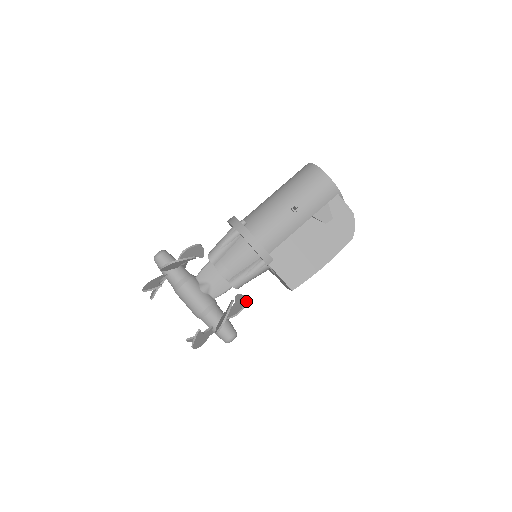
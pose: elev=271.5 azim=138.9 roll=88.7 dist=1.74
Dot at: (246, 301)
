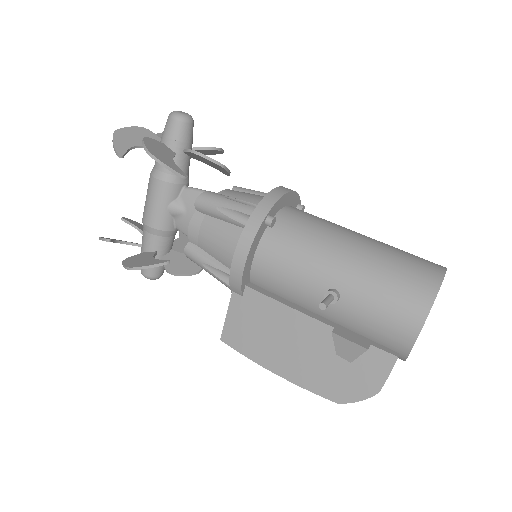
Dot at: (193, 273)
